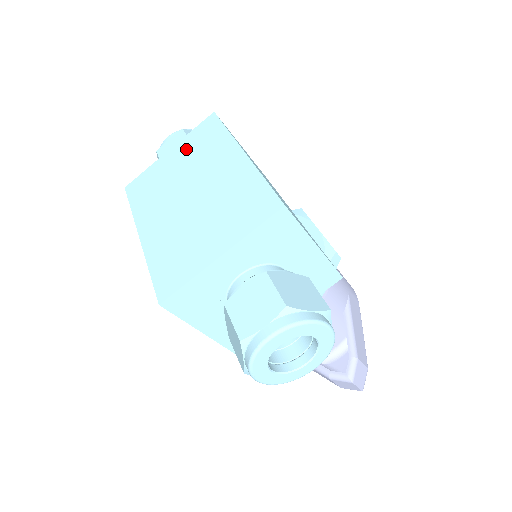
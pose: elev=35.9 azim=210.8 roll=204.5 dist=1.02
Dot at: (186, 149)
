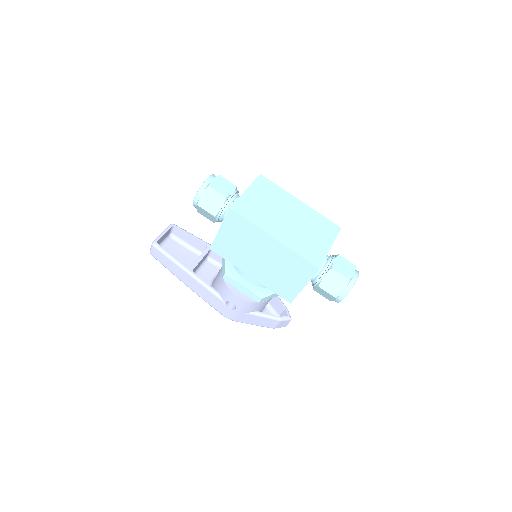
Dot at: (260, 192)
